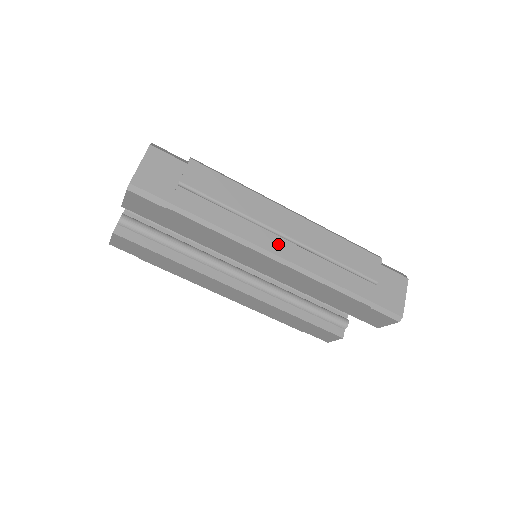
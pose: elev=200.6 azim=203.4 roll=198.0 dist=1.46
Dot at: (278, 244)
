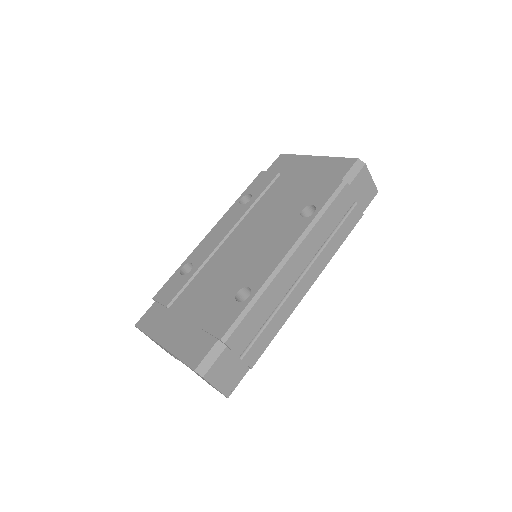
Dot at: (305, 283)
